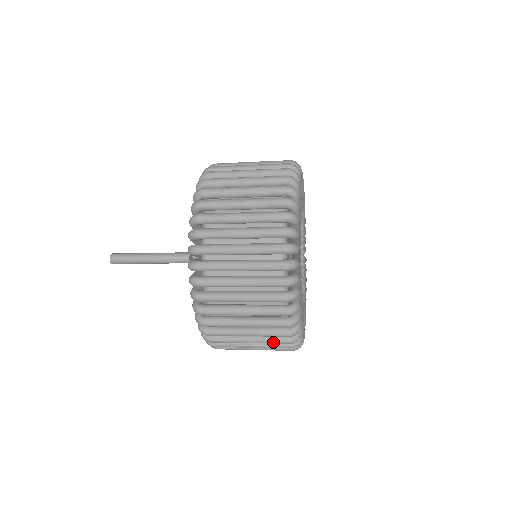
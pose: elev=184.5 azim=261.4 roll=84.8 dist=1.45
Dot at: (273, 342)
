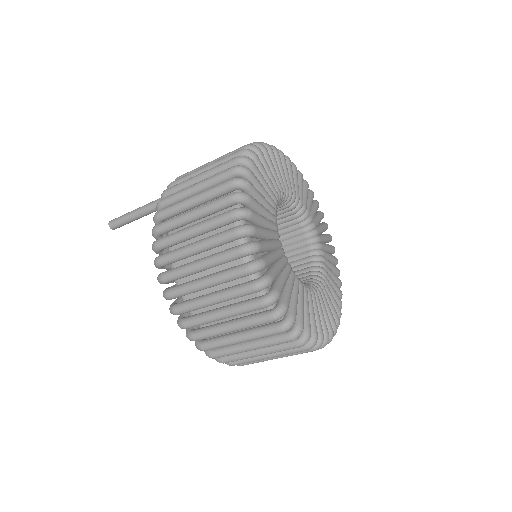
Dot at: (222, 255)
